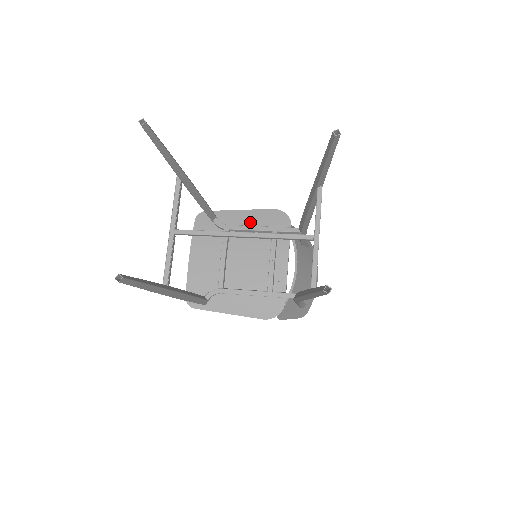
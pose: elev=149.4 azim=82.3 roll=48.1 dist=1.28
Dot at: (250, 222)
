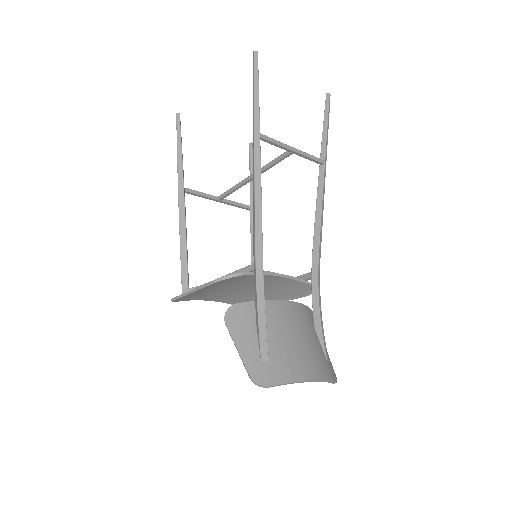
Dot at: occluded
